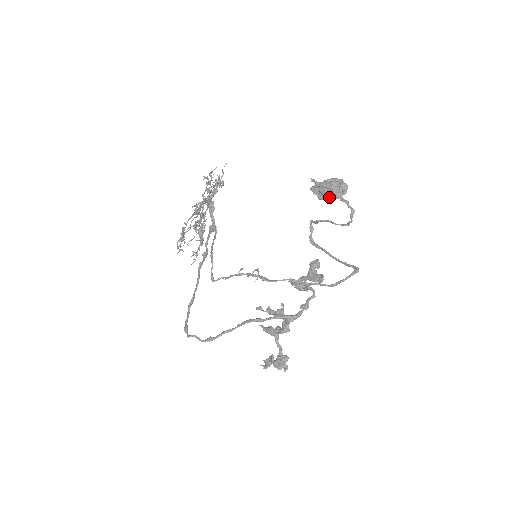
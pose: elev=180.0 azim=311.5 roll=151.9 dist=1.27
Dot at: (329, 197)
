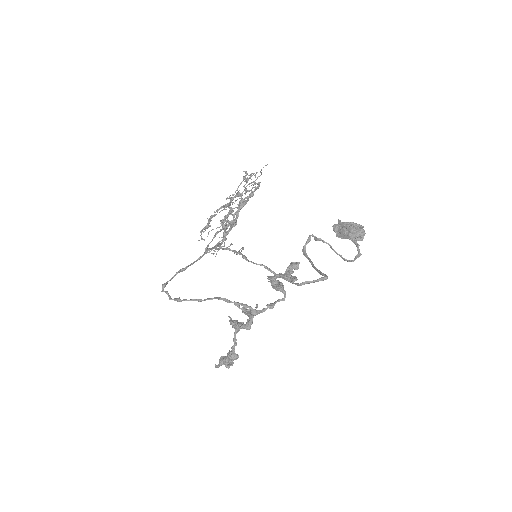
Dot at: (345, 237)
